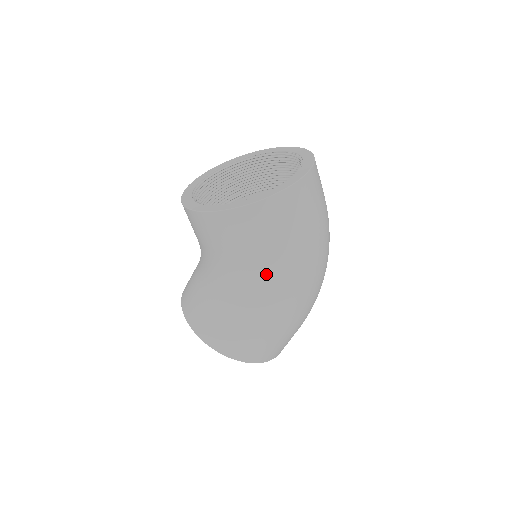
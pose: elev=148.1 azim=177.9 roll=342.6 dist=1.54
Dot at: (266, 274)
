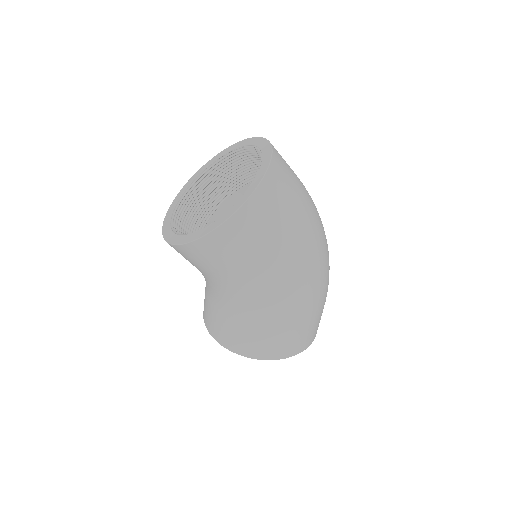
Dot at: (271, 275)
